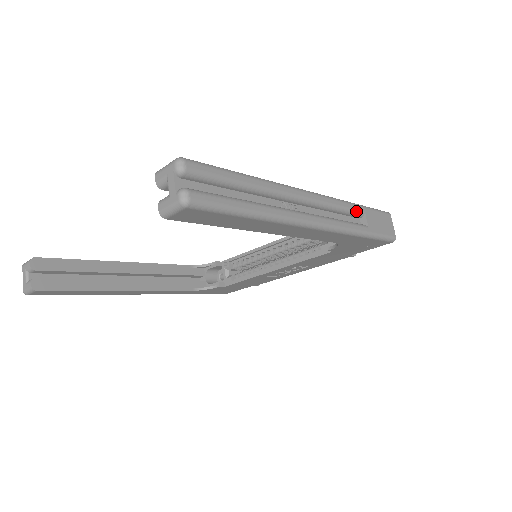
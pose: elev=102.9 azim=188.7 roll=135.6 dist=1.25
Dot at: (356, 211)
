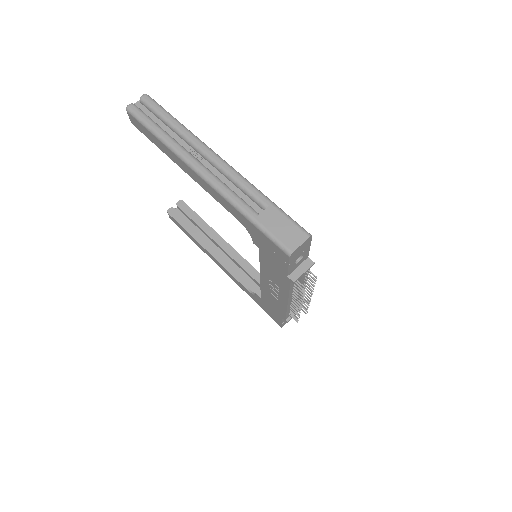
Dot at: (258, 198)
